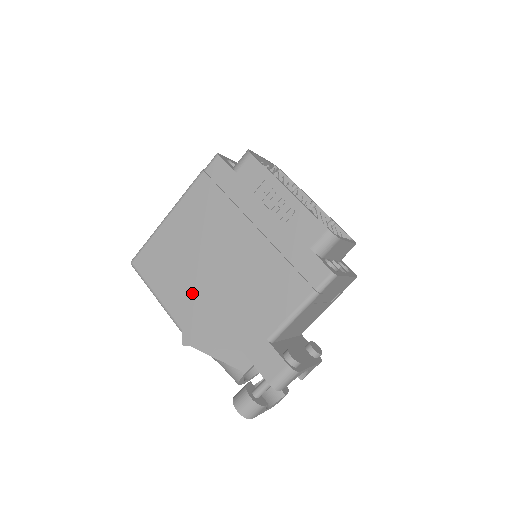
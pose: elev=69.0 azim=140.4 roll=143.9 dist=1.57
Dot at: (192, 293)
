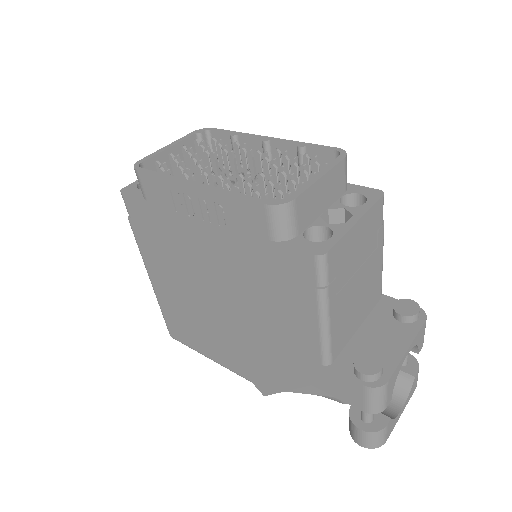
Dot at: (227, 344)
